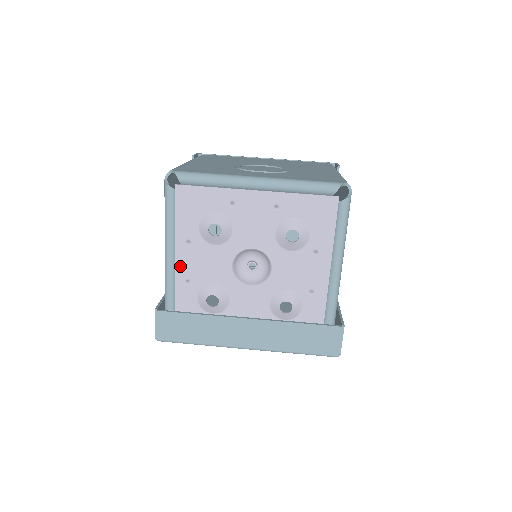
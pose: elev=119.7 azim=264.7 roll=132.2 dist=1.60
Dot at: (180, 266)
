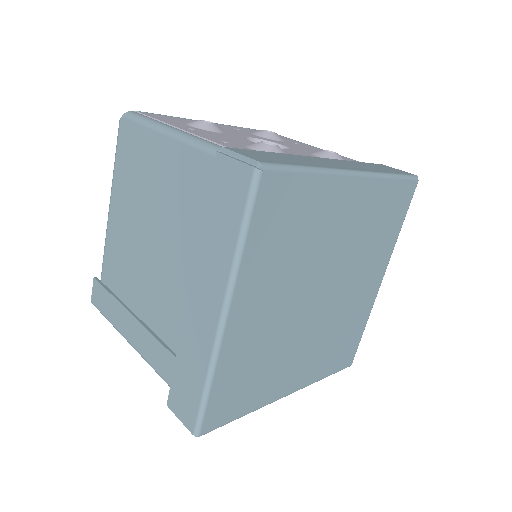
Dot at: (202, 136)
